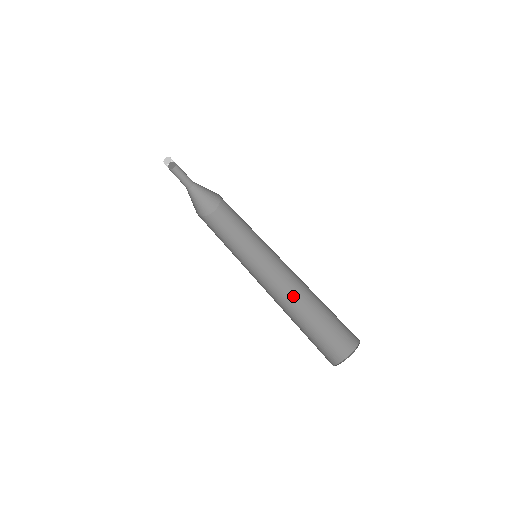
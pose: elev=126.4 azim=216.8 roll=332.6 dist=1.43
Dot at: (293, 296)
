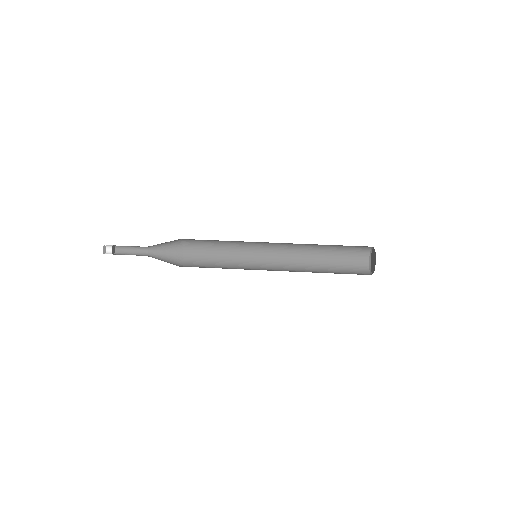
Dot at: (301, 262)
